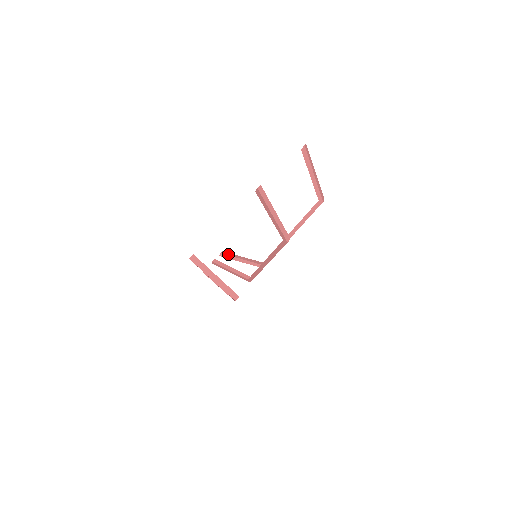
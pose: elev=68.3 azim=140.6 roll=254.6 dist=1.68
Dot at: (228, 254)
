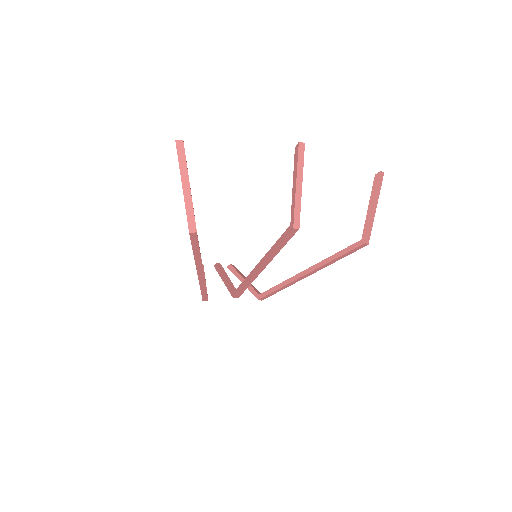
Dot at: (236, 269)
